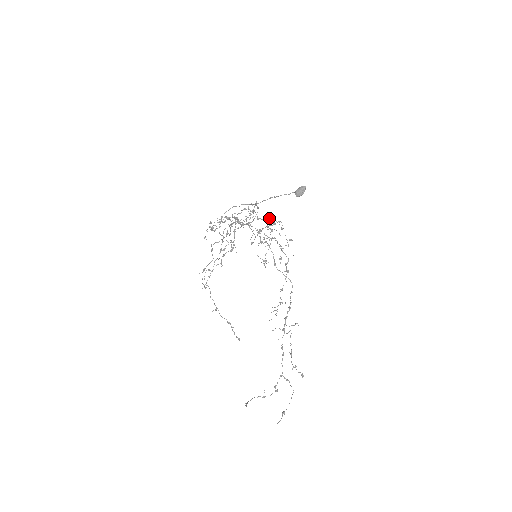
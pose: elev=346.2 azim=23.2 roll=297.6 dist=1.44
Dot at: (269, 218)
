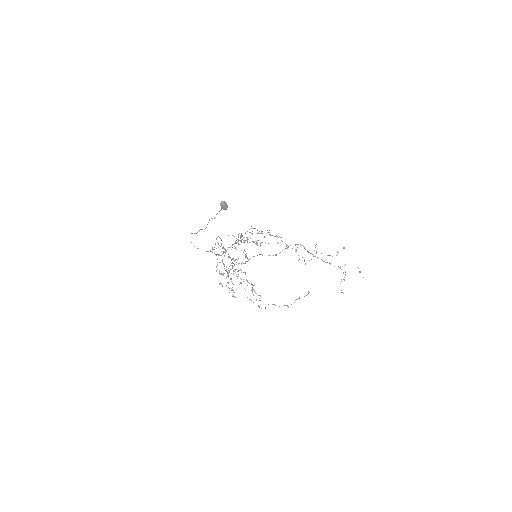
Dot at: occluded
